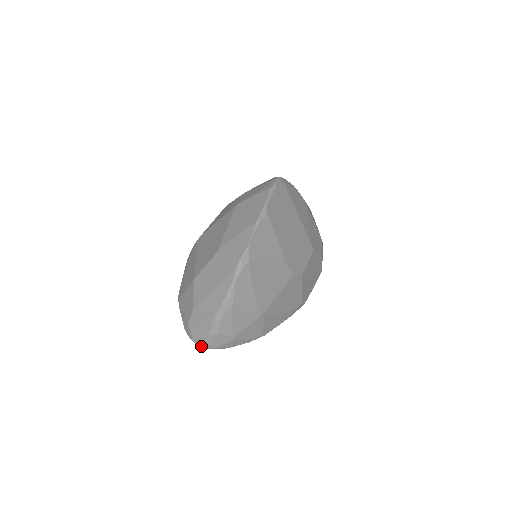
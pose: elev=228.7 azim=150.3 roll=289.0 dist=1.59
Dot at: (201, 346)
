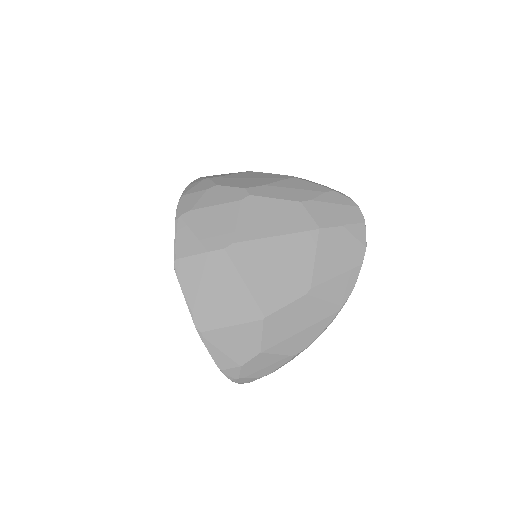
Dot at: (243, 383)
